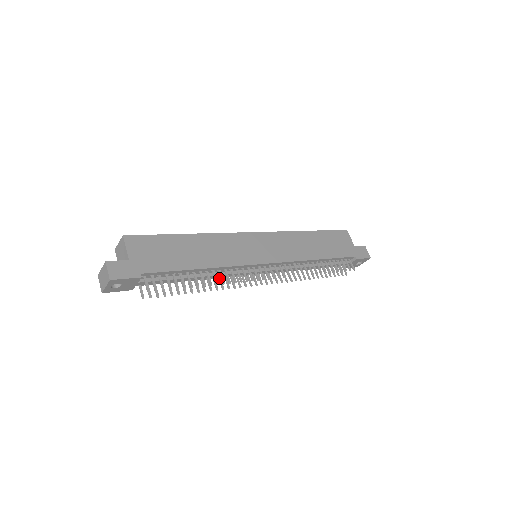
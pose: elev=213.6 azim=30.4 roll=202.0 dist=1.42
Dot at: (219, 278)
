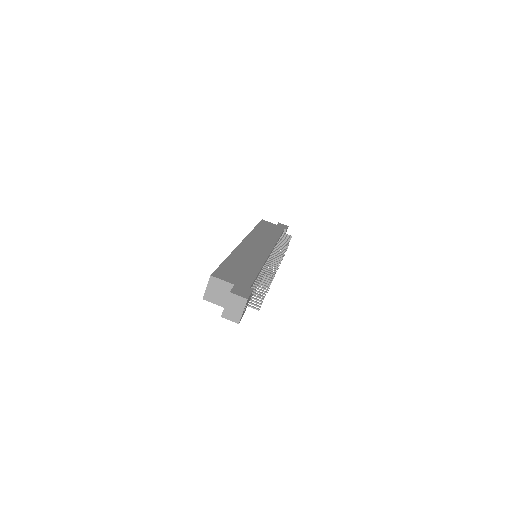
Dot at: occluded
